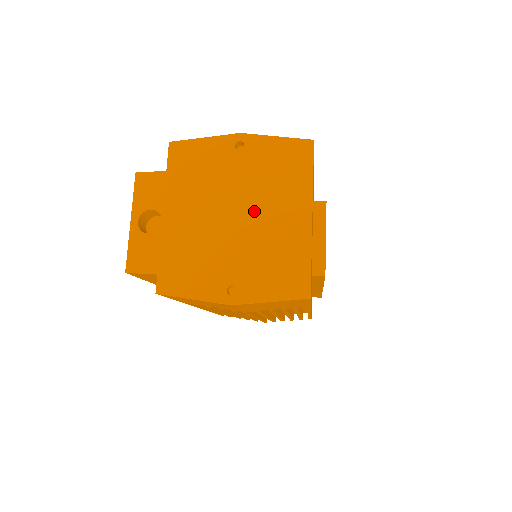
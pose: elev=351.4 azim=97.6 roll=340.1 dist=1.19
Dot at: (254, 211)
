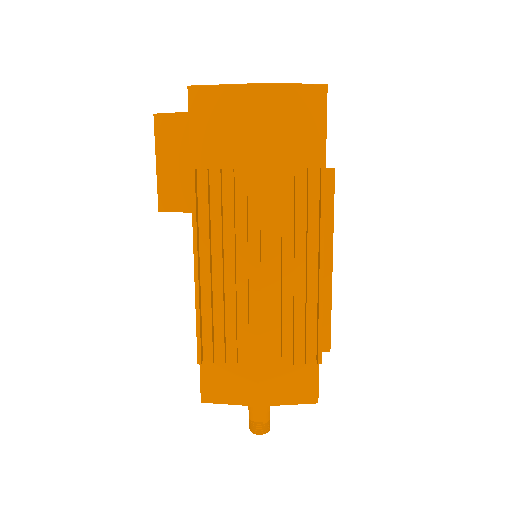
Dot at: occluded
